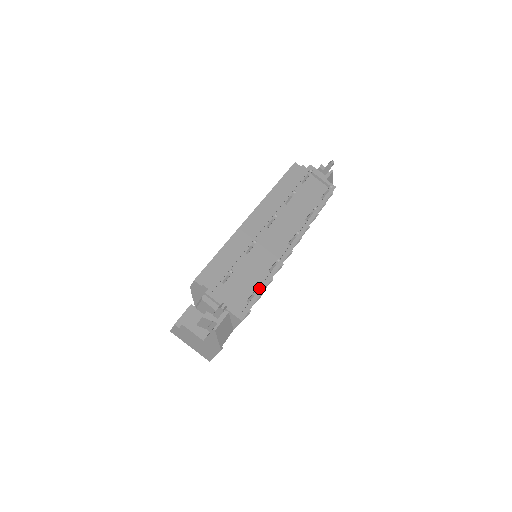
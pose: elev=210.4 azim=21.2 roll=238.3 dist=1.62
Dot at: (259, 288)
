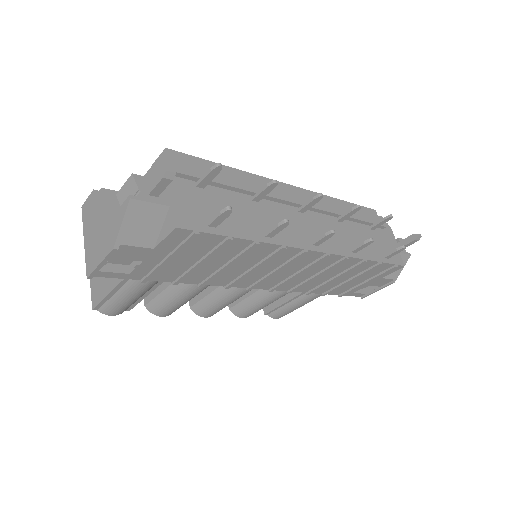
Dot at: (233, 230)
